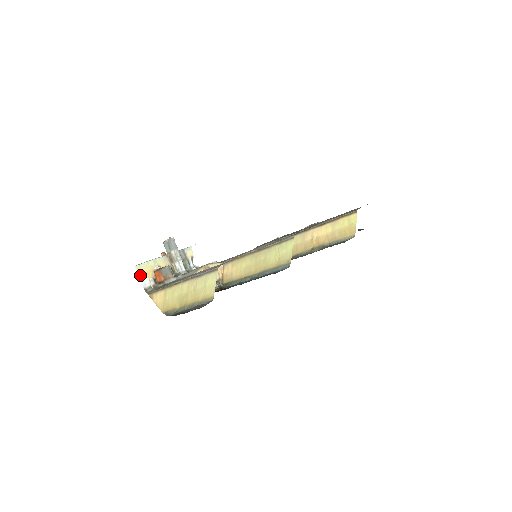
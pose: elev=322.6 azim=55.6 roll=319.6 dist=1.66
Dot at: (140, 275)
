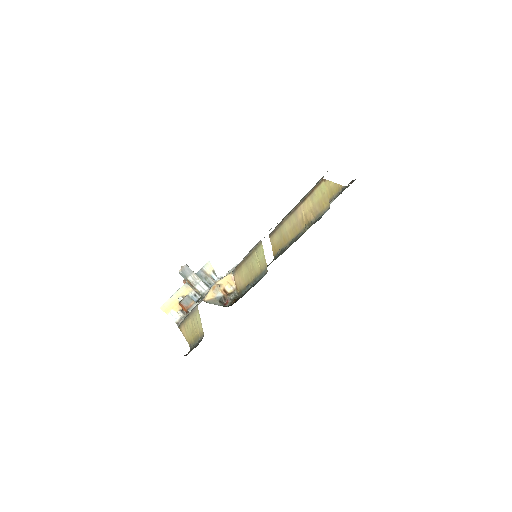
Dot at: (167, 313)
